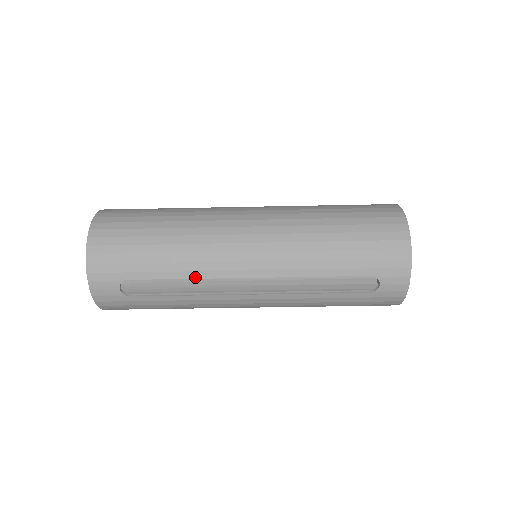
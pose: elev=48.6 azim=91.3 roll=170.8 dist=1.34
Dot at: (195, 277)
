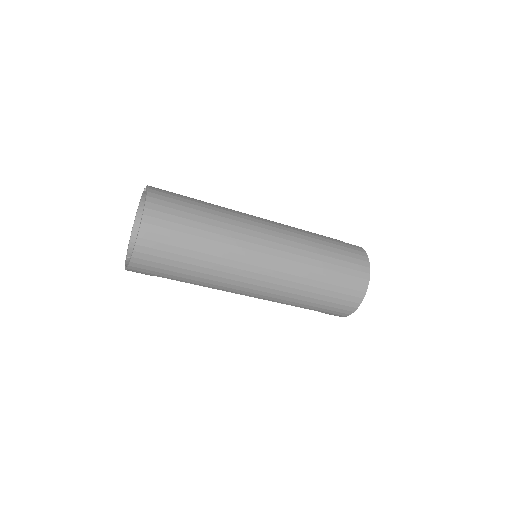
Dot at: (208, 287)
